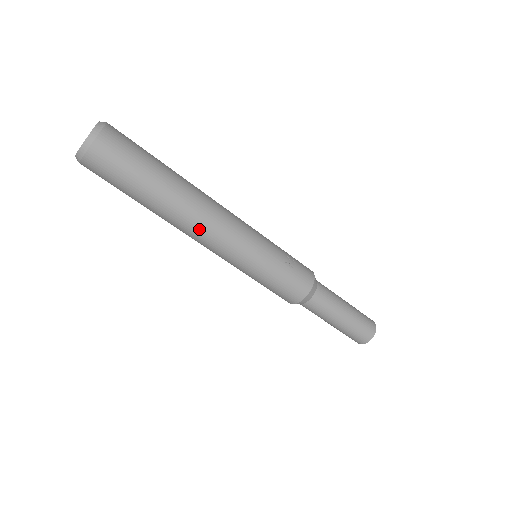
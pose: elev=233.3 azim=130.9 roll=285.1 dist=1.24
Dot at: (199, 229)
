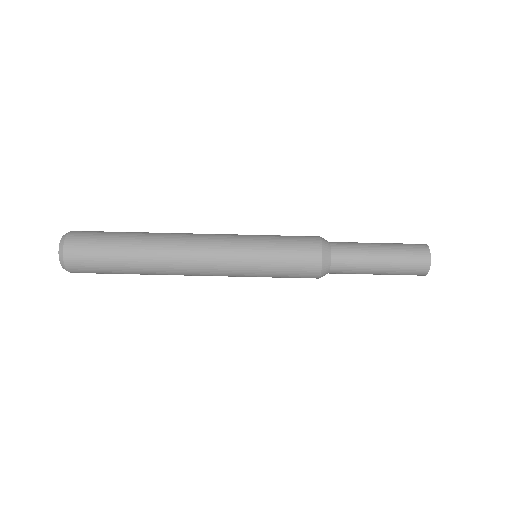
Dot at: (183, 244)
